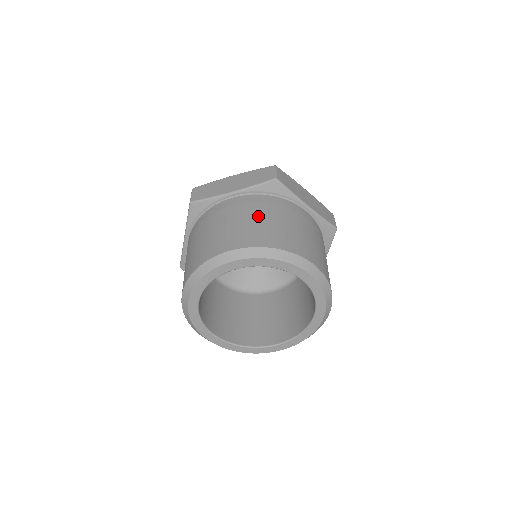
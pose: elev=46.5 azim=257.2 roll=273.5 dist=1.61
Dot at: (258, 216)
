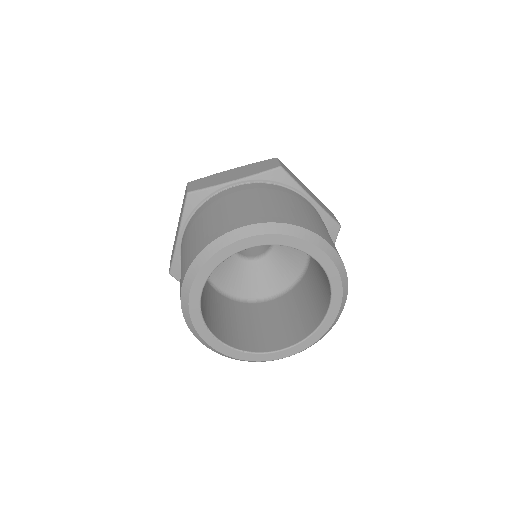
Dot at: (266, 199)
